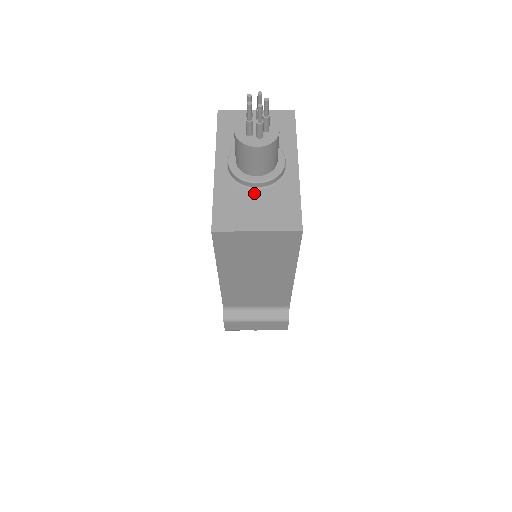
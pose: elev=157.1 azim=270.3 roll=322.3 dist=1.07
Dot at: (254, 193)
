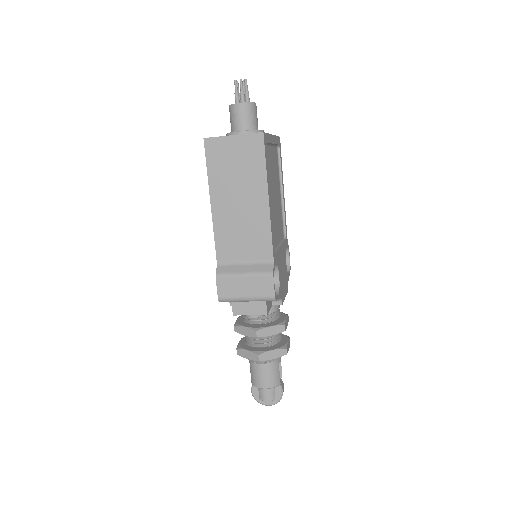
Dot at: occluded
